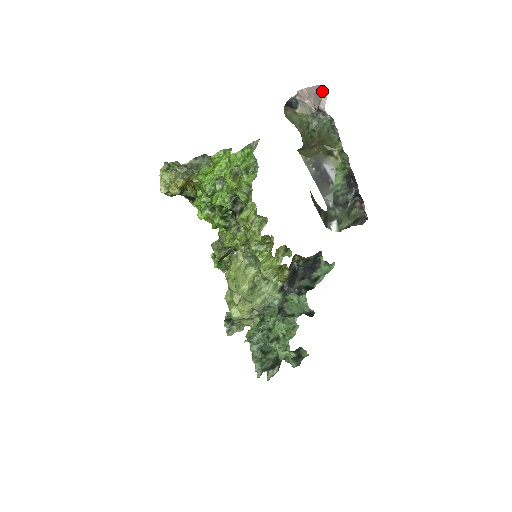
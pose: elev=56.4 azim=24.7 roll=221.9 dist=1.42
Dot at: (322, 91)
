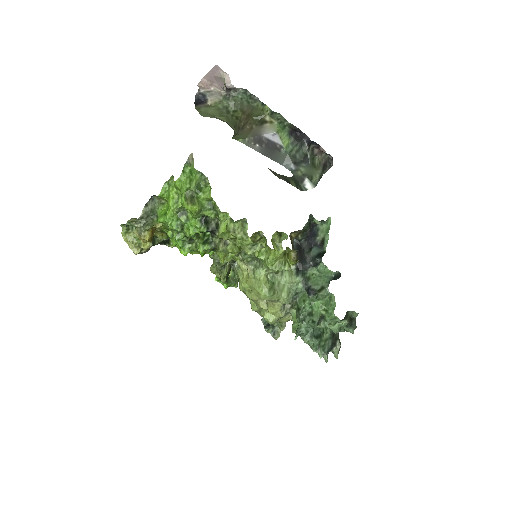
Dot at: (220, 71)
